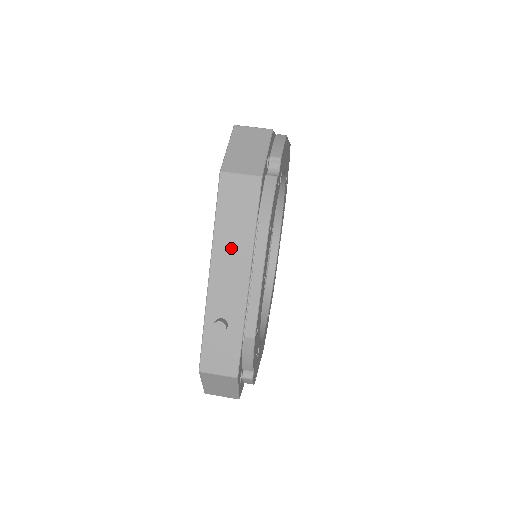
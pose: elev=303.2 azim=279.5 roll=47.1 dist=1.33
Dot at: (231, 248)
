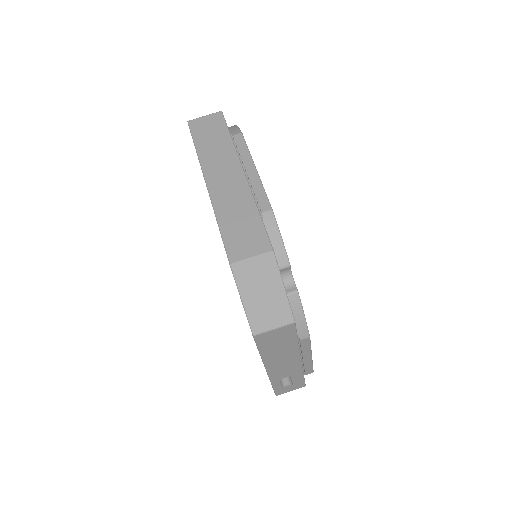
Dot at: (280, 357)
